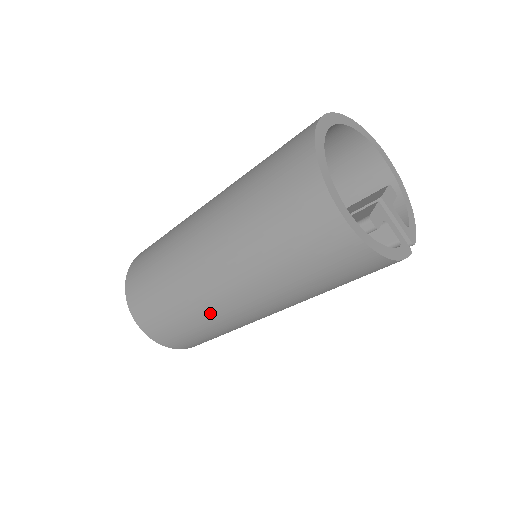
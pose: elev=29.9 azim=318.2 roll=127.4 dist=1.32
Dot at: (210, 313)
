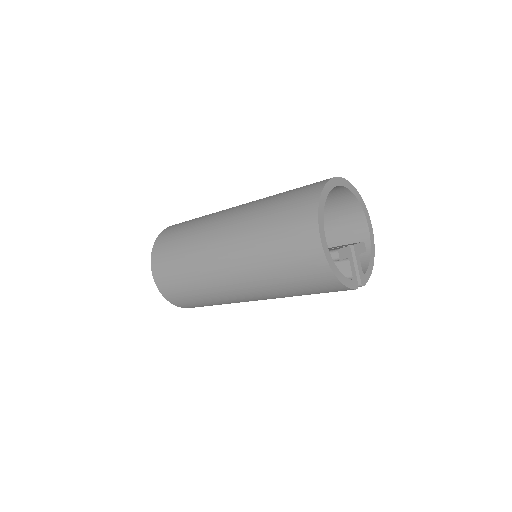
Dot at: (207, 278)
